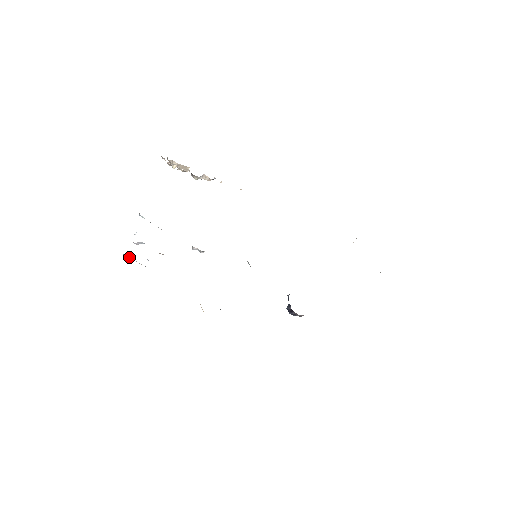
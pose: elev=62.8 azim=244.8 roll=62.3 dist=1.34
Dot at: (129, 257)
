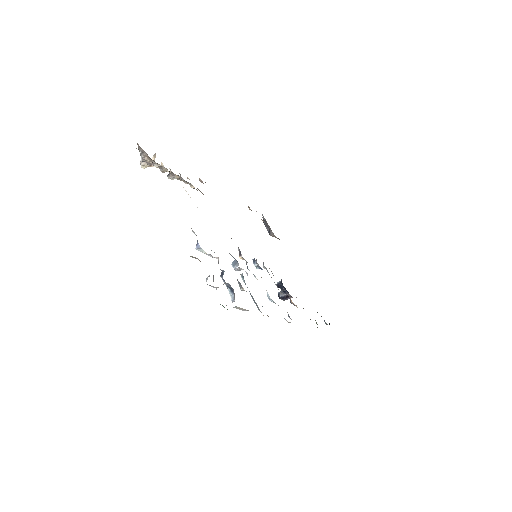
Dot at: (237, 307)
